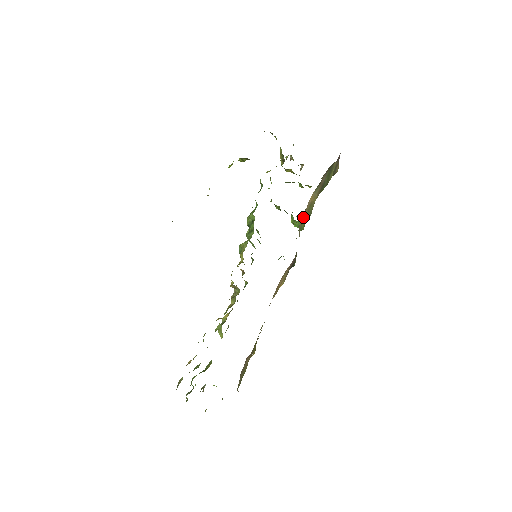
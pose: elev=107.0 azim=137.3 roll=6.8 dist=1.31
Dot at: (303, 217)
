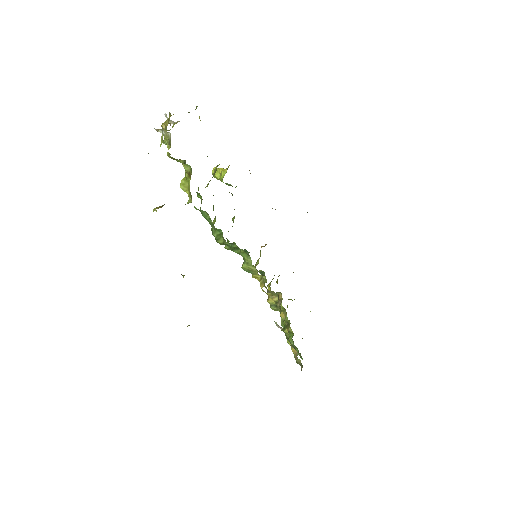
Dot at: occluded
